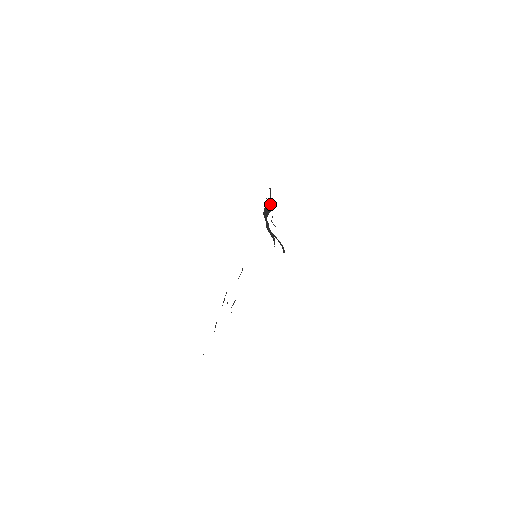
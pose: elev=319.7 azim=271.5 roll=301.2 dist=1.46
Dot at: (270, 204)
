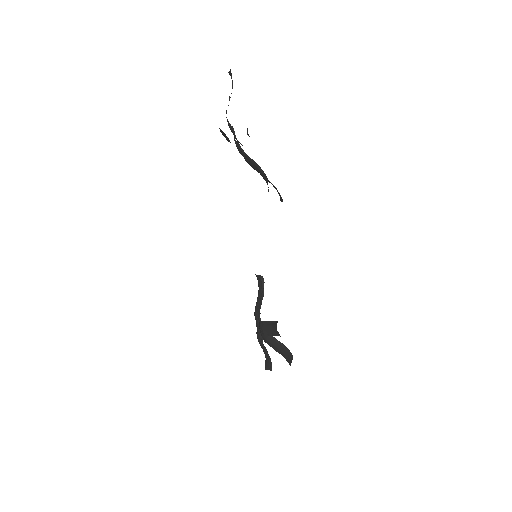
Dot at: (262, 280)
